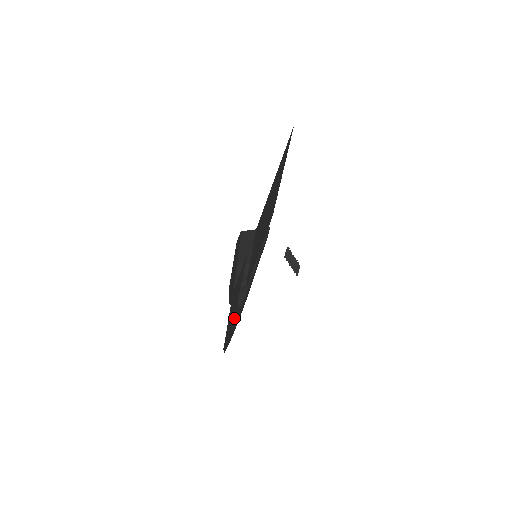
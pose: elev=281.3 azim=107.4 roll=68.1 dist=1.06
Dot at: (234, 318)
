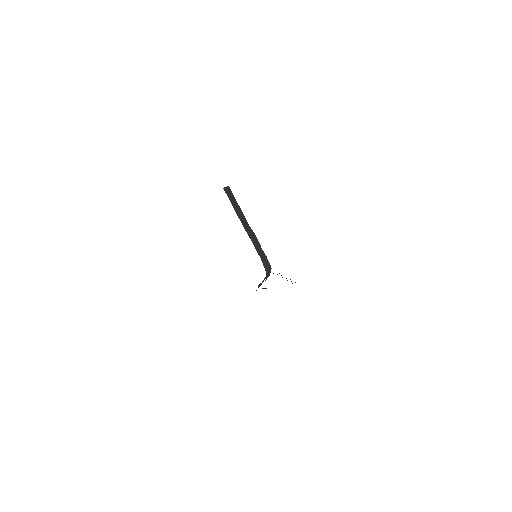
Dot at: occluded
